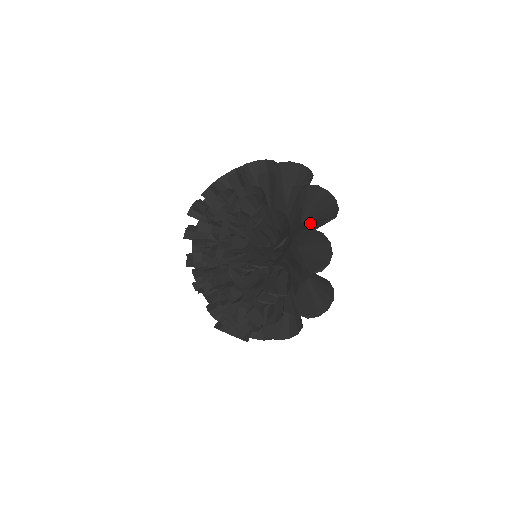
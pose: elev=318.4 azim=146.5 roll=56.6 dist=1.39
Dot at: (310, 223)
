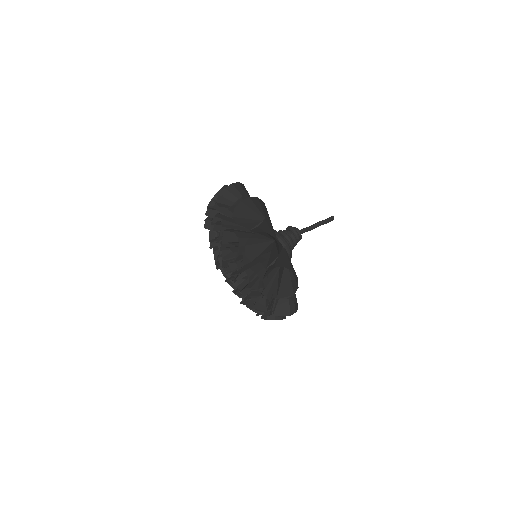
Dot at: occluded
